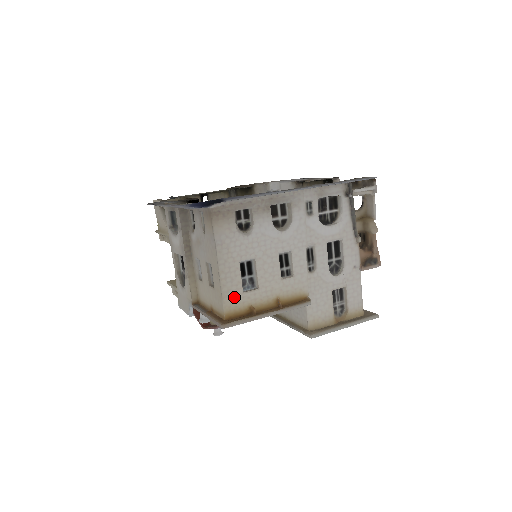
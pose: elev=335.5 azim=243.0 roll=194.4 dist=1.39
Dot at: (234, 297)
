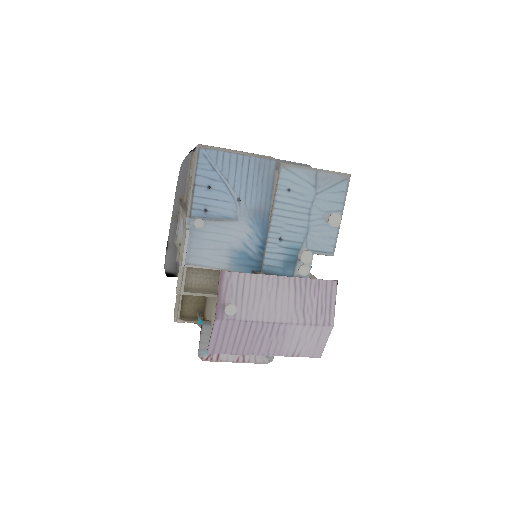
Dot at: occluded
